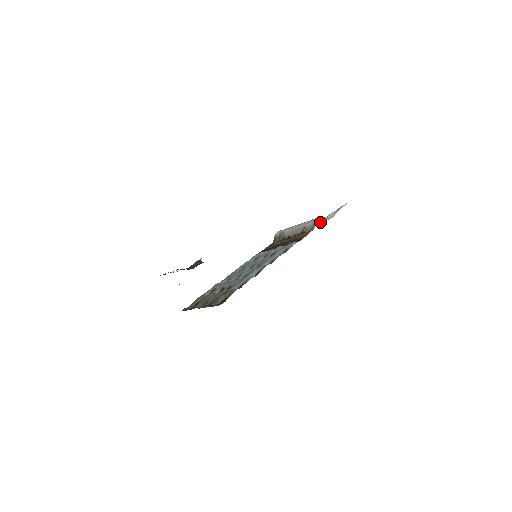
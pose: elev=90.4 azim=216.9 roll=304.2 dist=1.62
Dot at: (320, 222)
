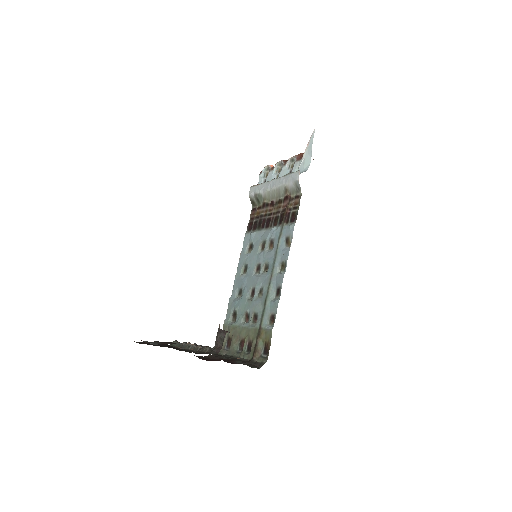
Dot at: occluded
